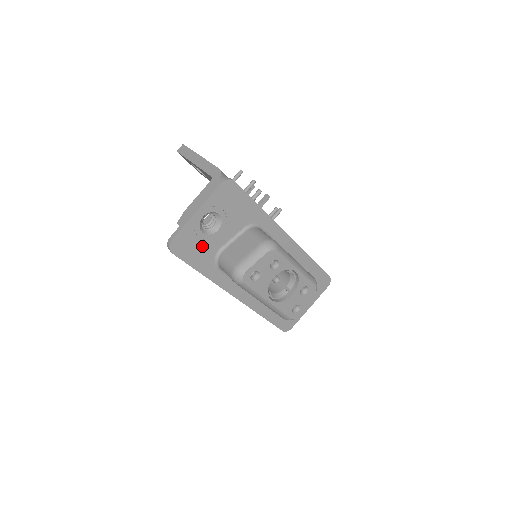
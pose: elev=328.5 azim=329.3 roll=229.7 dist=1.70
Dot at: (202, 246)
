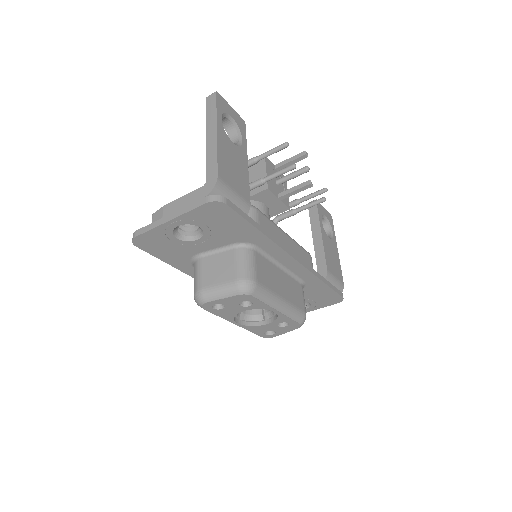
Dot at: (175, 247)
